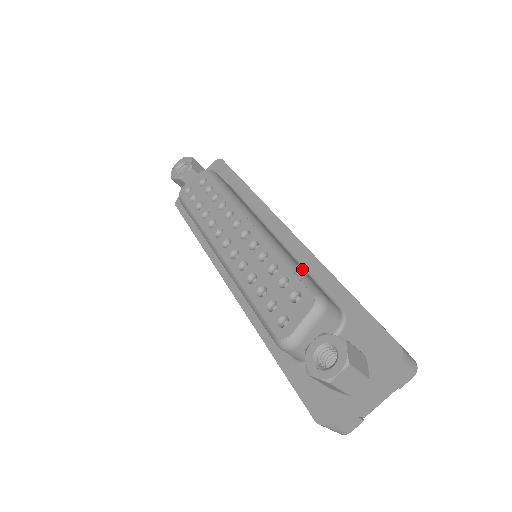
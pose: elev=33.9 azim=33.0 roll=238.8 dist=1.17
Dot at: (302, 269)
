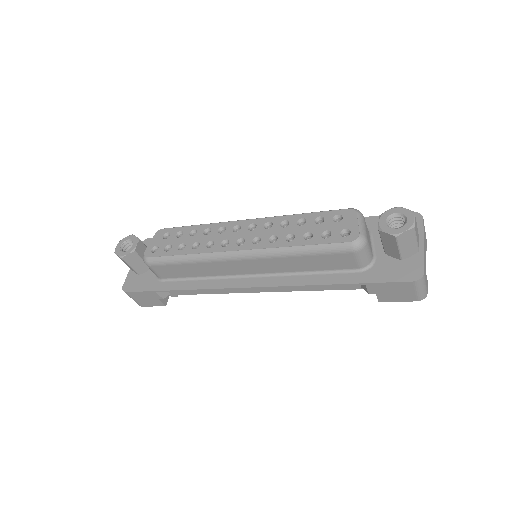
Dot at: occluded
